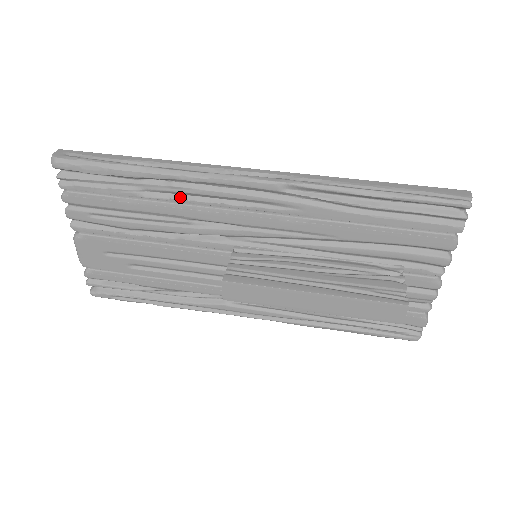
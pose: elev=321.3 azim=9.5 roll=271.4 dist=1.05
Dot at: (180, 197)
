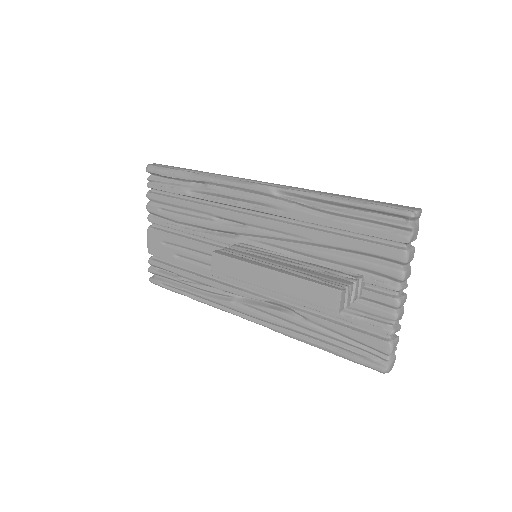
Dot at: (211, 197)
